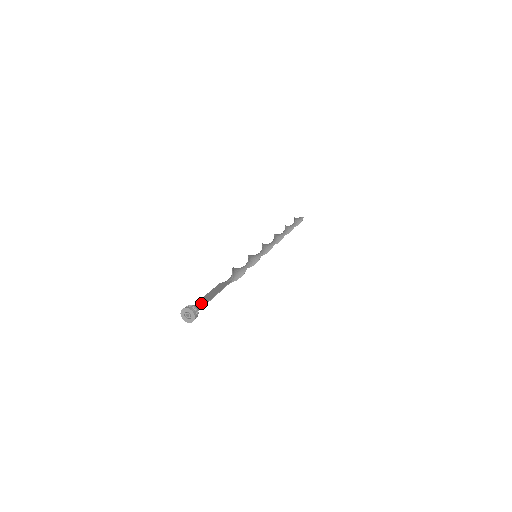
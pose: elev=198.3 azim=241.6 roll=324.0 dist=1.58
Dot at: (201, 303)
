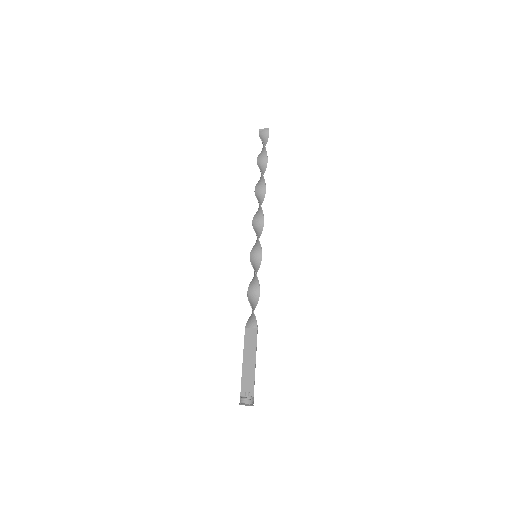
Dot at: (248, 380)
